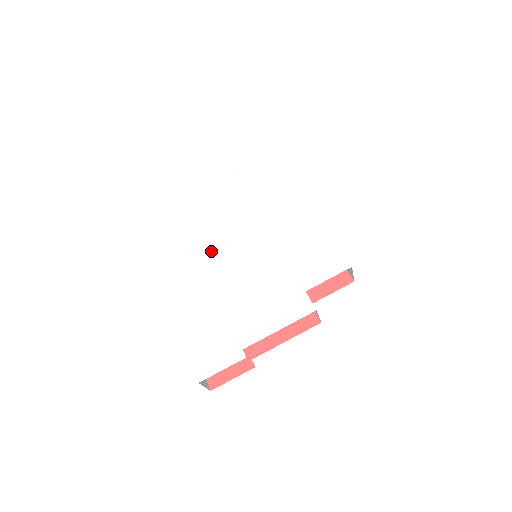
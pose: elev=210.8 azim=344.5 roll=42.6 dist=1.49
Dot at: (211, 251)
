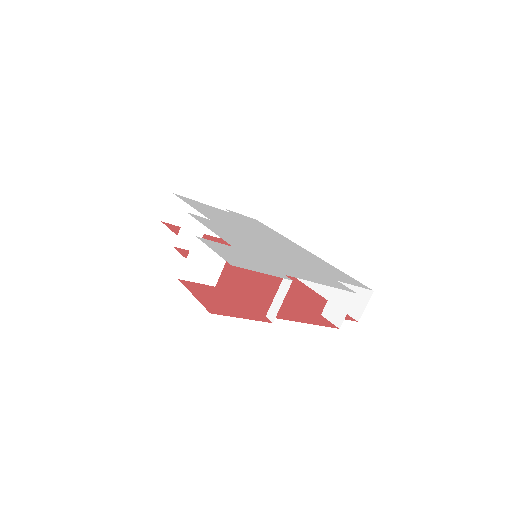
Dot at: (215, 220)
